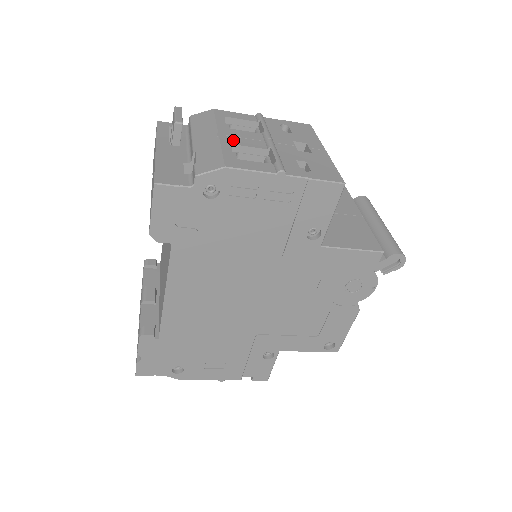
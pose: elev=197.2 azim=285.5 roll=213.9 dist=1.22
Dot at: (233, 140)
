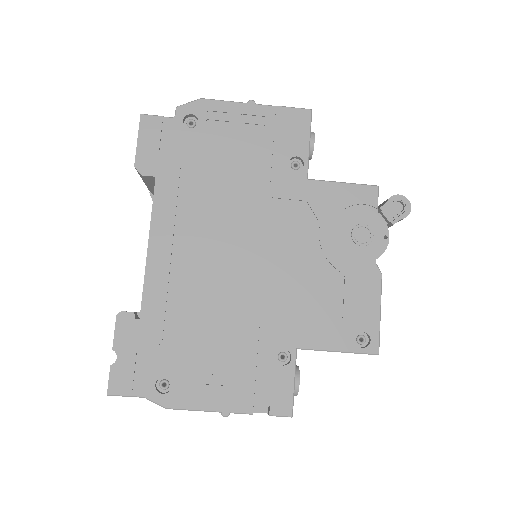
Dot at: occluded
